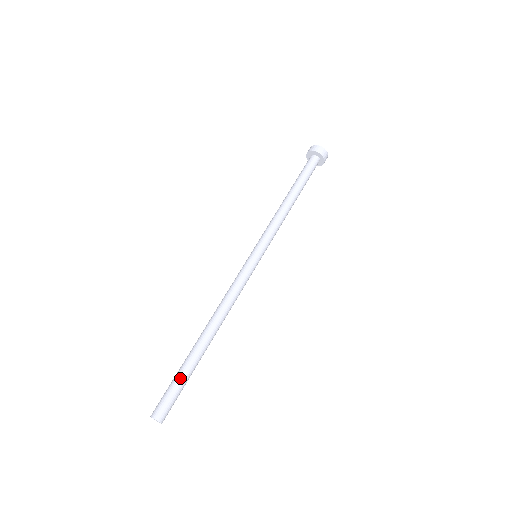
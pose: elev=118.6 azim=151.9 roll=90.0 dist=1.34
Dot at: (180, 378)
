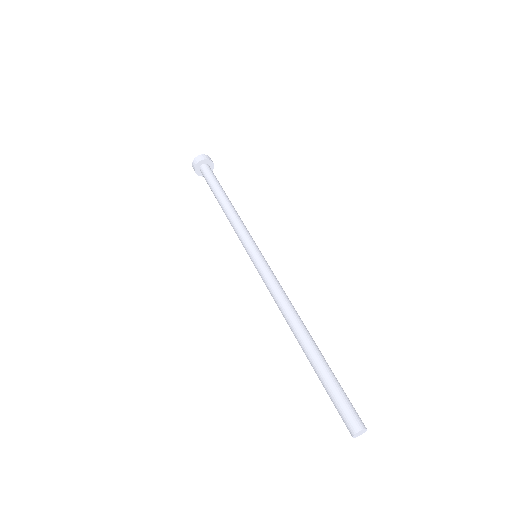
Dot at: occluded
